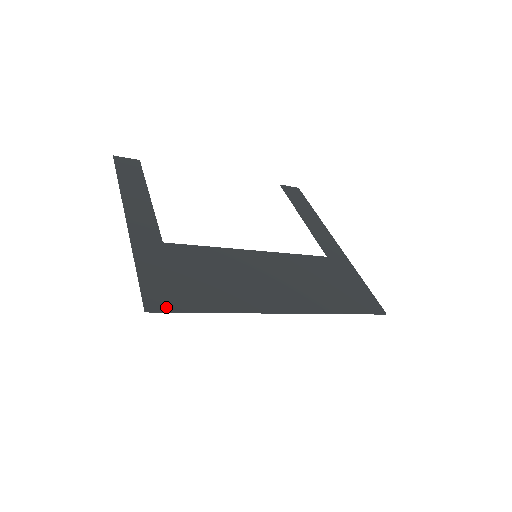
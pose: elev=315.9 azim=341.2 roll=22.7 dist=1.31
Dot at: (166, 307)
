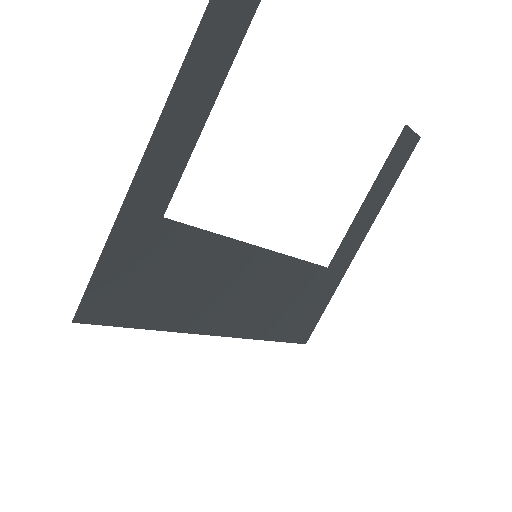
Dot at: (100, 319)
